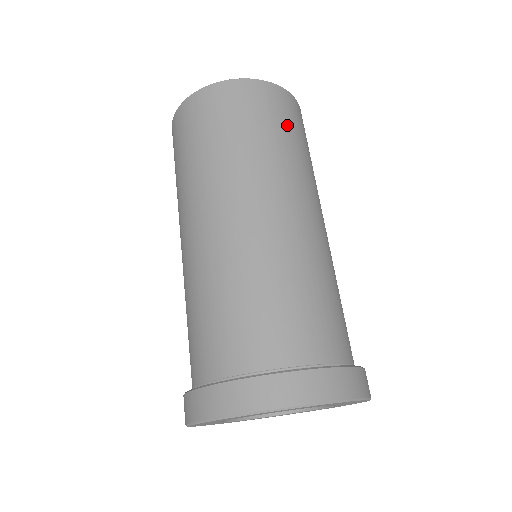
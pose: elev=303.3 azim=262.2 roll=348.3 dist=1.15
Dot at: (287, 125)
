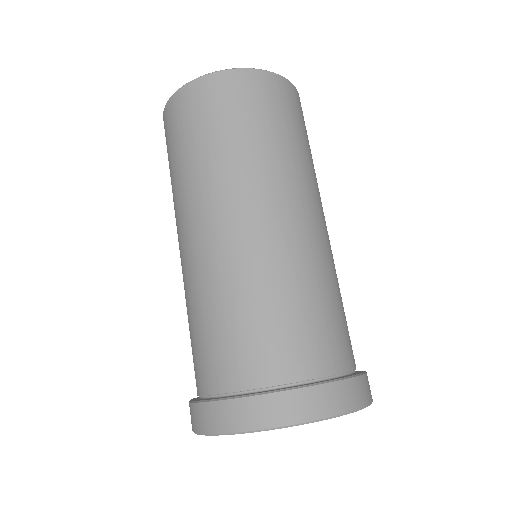
Dot at: (297, 124)
